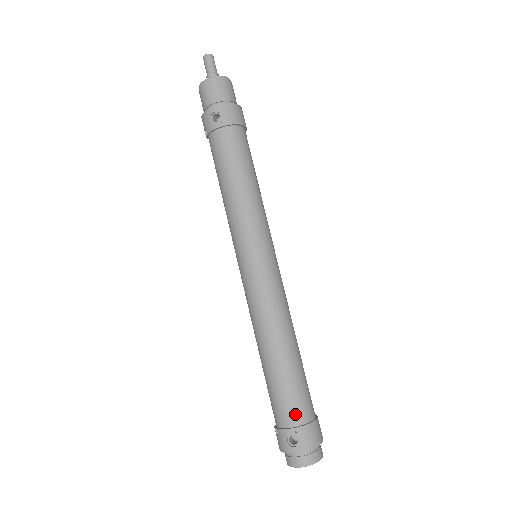
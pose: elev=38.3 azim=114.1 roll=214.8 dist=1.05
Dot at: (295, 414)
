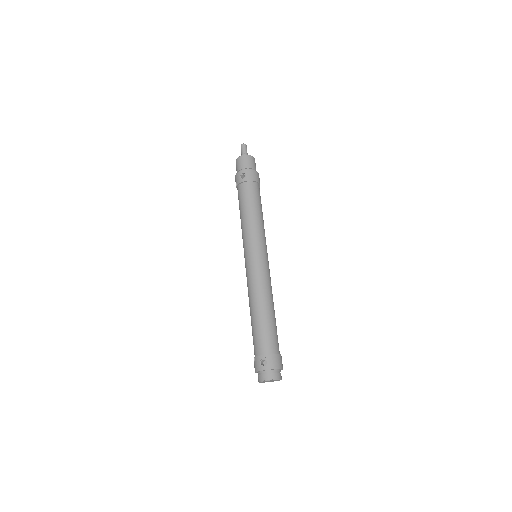
Dot at: (267, 347)
